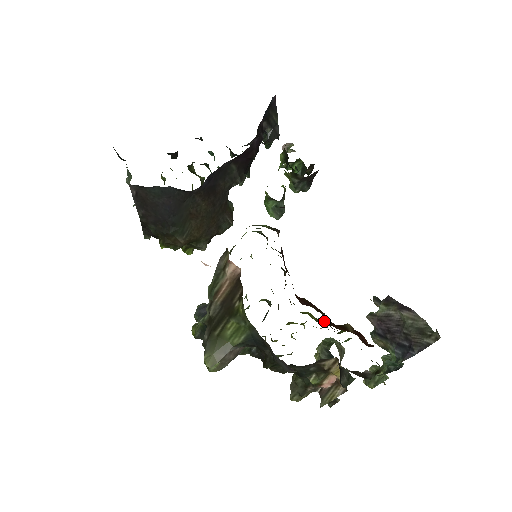
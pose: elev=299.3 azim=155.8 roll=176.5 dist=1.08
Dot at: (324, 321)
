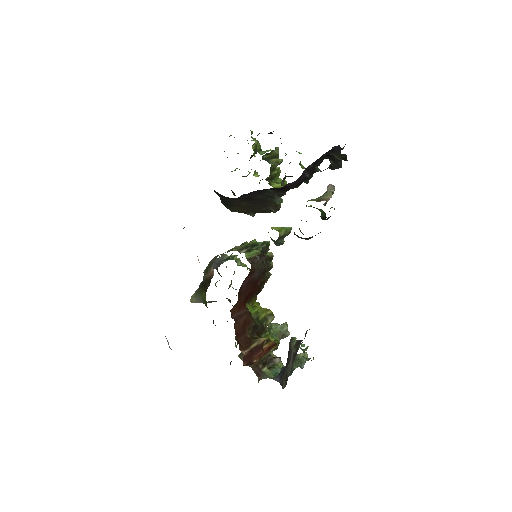
Dot at: (272, 319)
